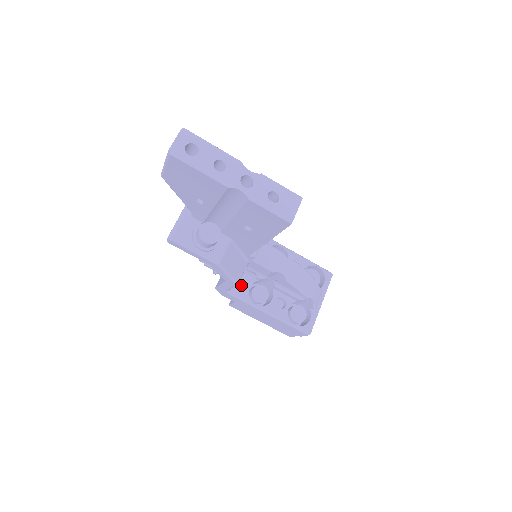
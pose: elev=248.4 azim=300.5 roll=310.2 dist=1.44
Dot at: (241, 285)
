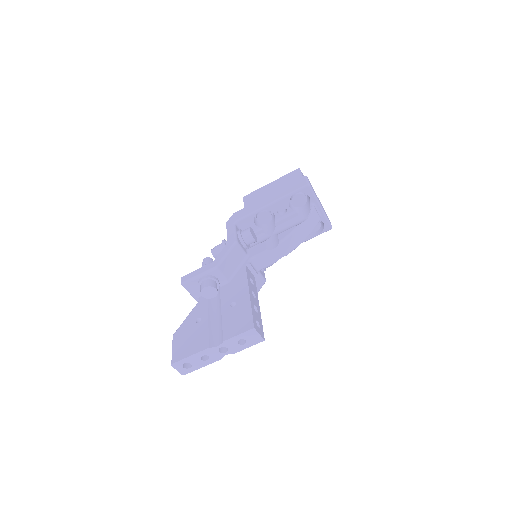
Dot at: (267, 267)
